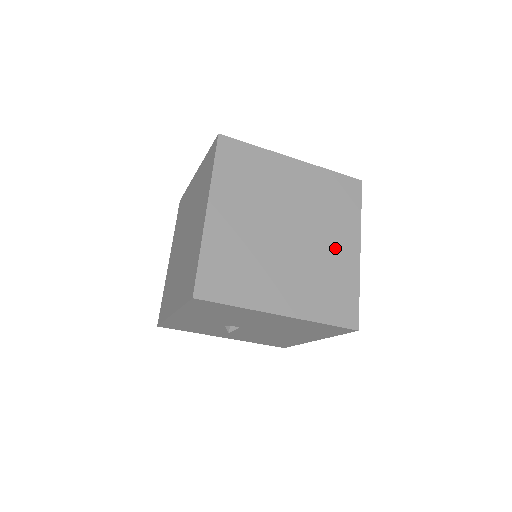
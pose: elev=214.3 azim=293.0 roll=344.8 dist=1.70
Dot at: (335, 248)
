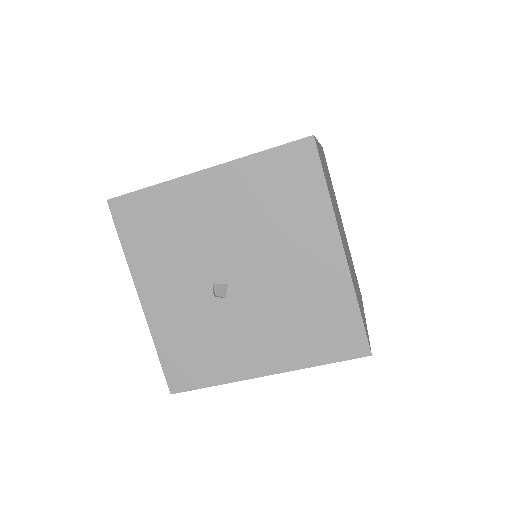
Dot at: occluded
